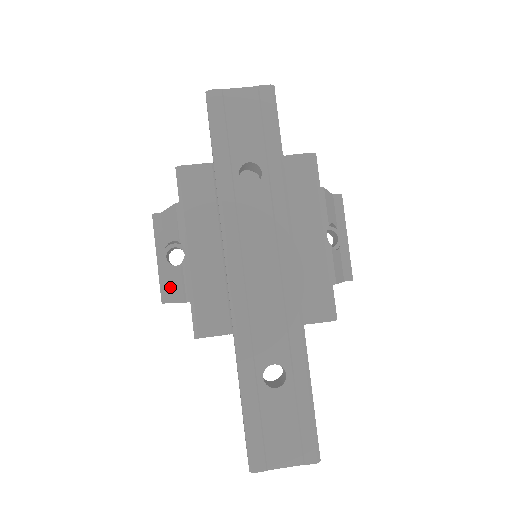
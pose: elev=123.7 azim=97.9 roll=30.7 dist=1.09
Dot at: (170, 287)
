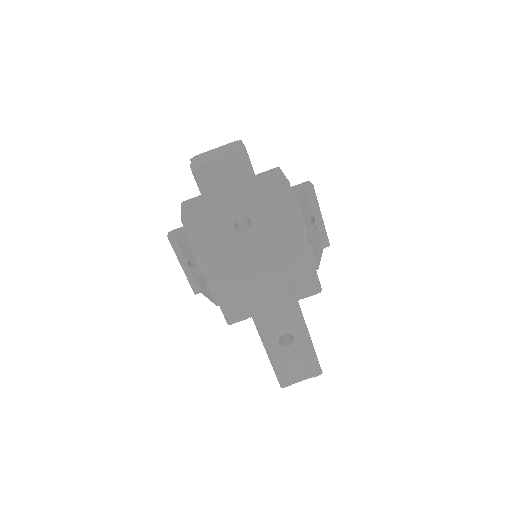
Dot at: (198, 285)
